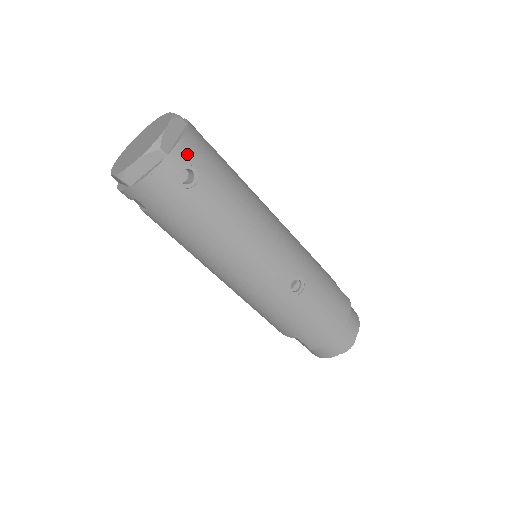
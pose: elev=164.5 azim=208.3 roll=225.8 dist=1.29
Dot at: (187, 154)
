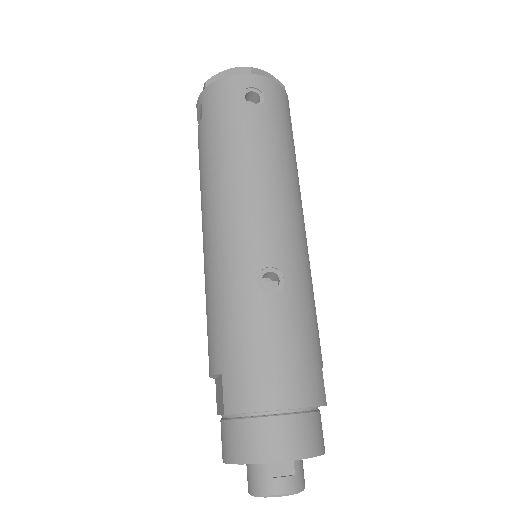
Dot at: (267, 88)
